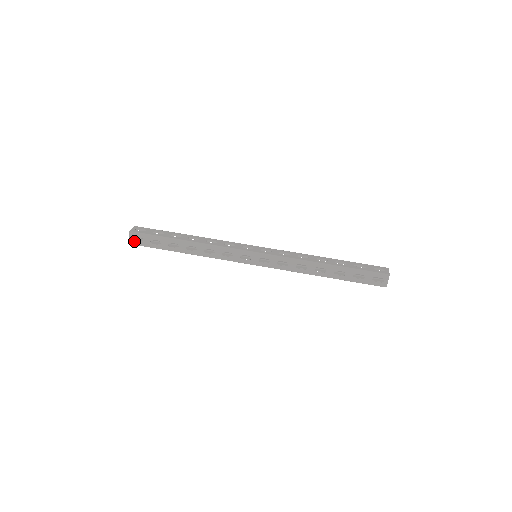
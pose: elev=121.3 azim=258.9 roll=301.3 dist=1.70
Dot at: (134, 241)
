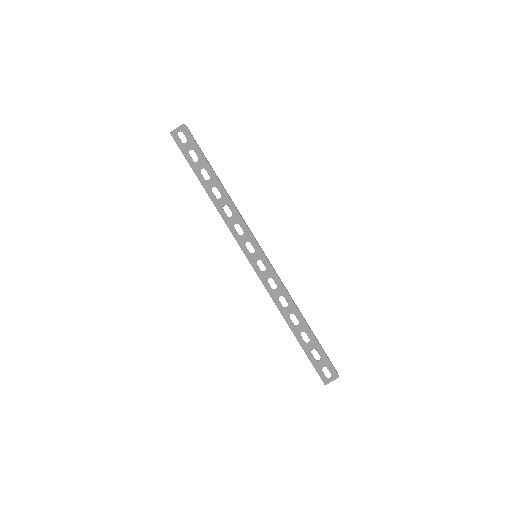
Dot at: (177, 134)
